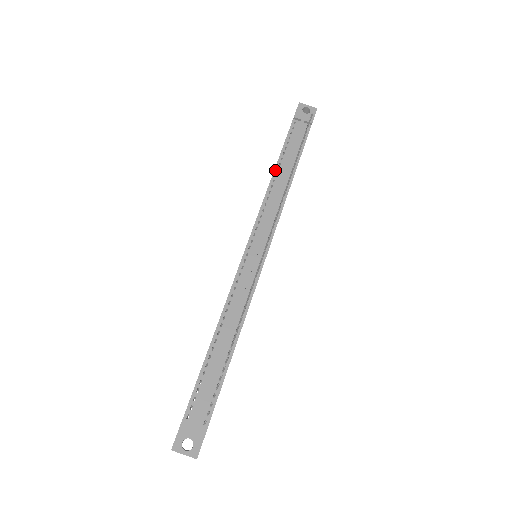
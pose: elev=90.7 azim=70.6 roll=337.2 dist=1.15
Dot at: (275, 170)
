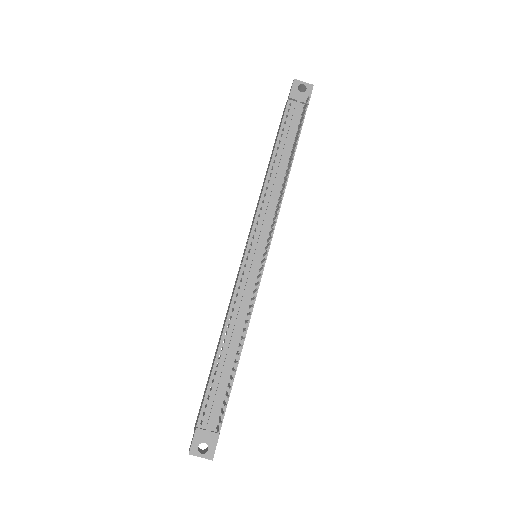
Dot at: (271, 162)
